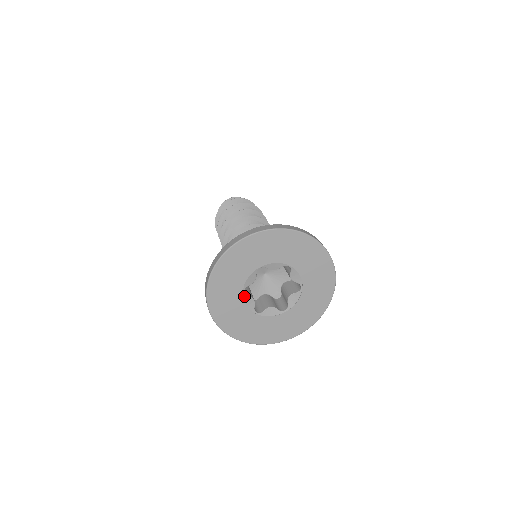
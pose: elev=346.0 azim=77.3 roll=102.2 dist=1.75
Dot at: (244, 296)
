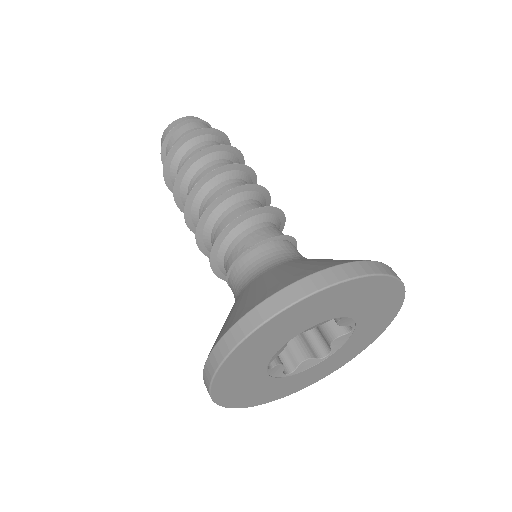
Dot at: (286, 342)
